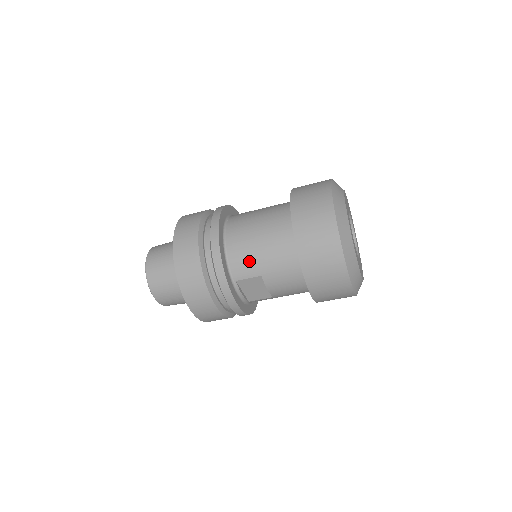
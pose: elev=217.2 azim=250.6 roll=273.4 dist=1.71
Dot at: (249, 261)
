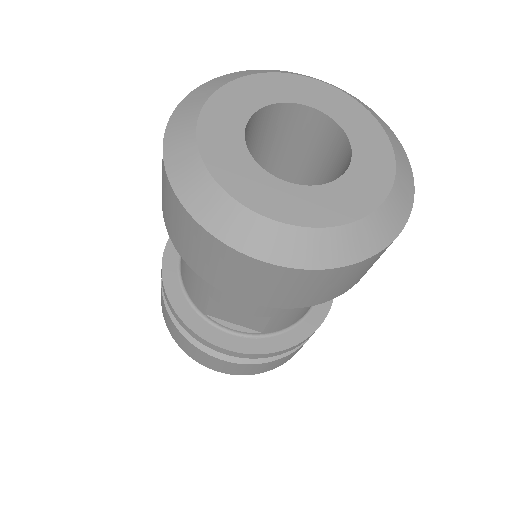
Dot at: (190, 281)
